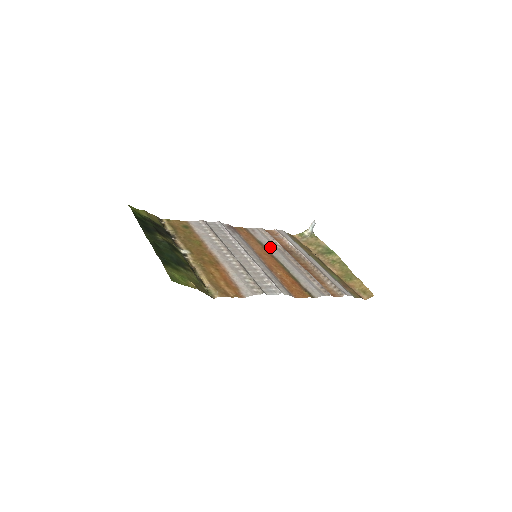
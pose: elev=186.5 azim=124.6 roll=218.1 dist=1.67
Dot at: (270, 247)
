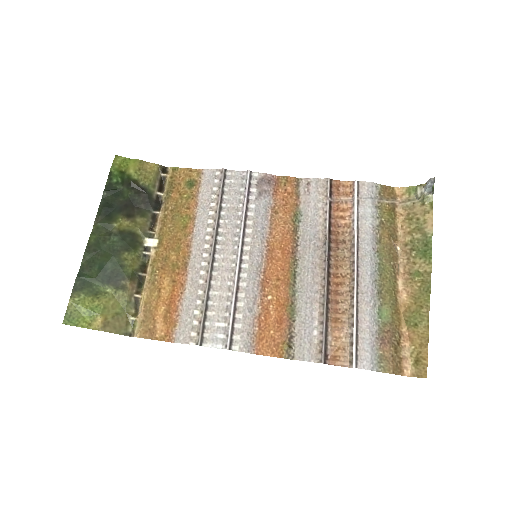
Dot at: (306, 230)
